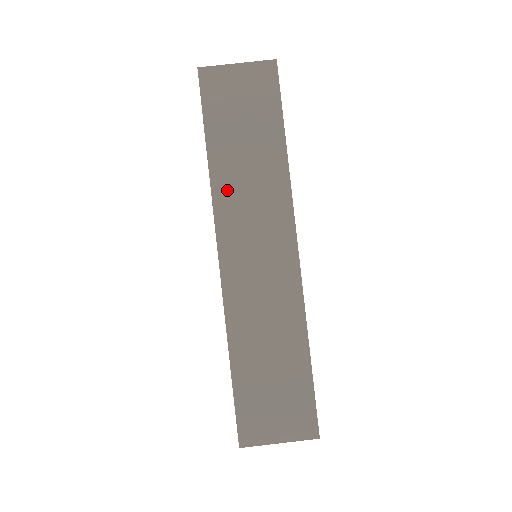
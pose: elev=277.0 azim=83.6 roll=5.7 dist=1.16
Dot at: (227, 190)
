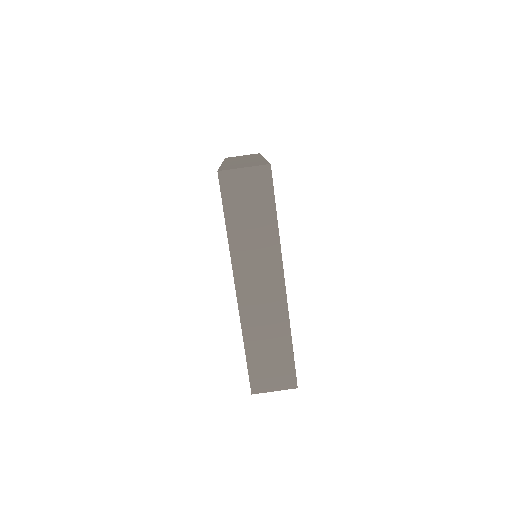
Dot at: (240, 251)
